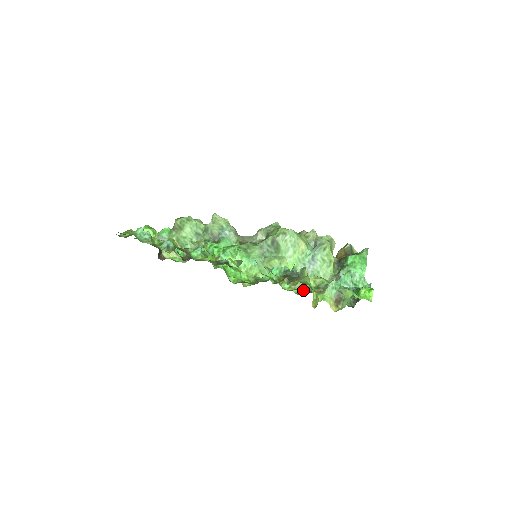
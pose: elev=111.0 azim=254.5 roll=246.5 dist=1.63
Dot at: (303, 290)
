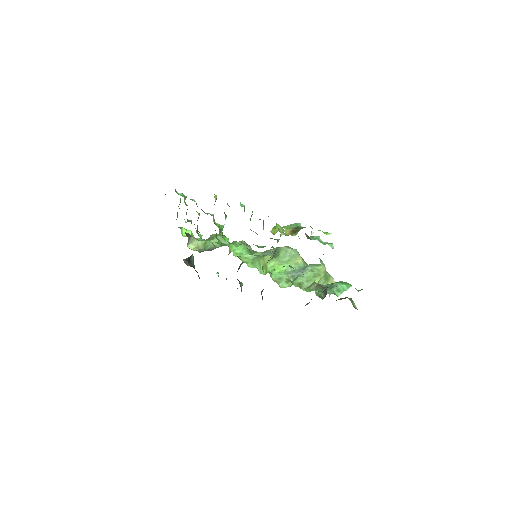
Dot at: occluded
